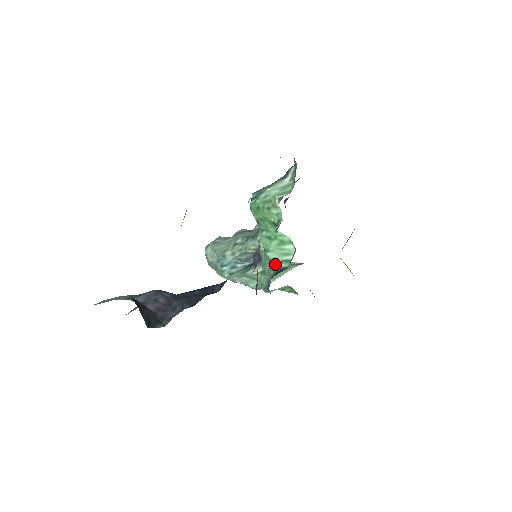
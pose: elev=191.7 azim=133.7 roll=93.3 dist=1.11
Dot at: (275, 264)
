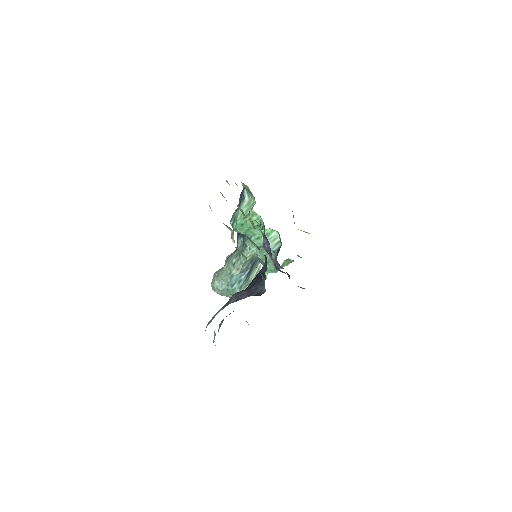
Dot at: (272, 249)
